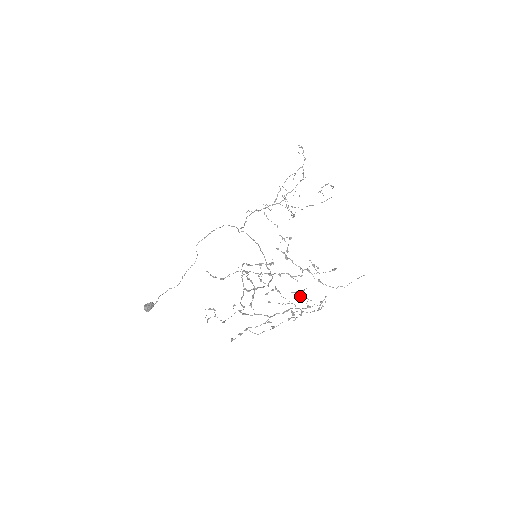
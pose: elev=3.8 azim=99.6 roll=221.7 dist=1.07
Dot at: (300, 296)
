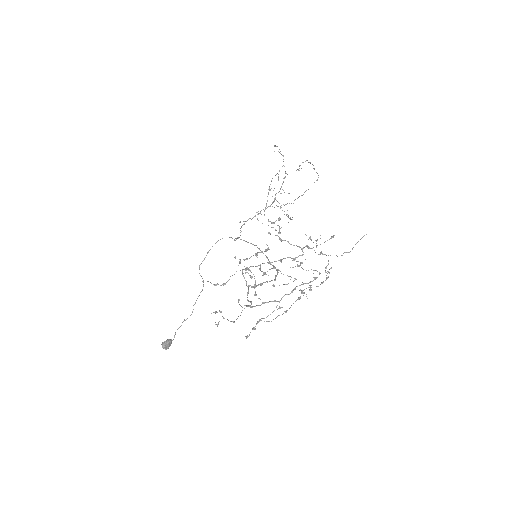
Dot at: occluded
